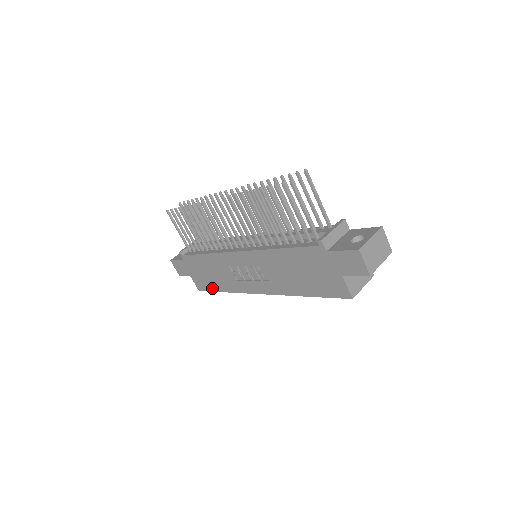
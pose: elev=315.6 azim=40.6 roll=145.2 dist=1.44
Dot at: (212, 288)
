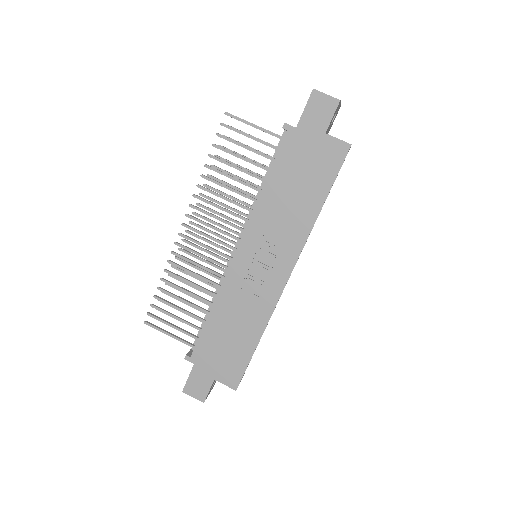
Dot at: (245, 357)
